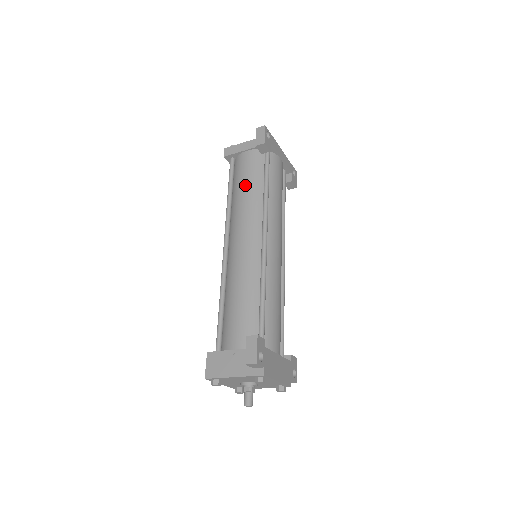
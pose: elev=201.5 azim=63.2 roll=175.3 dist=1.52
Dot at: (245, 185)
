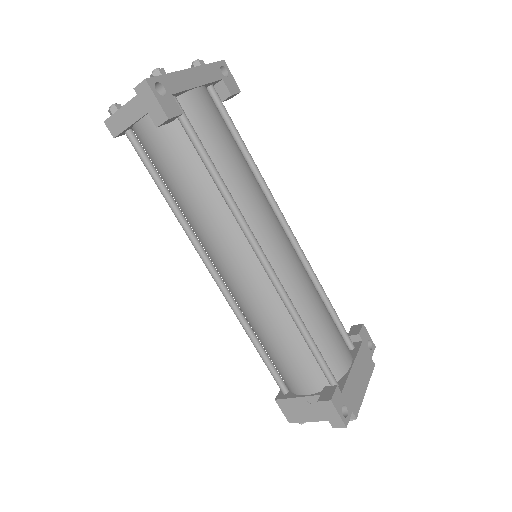
Dot at: (181, 183)
